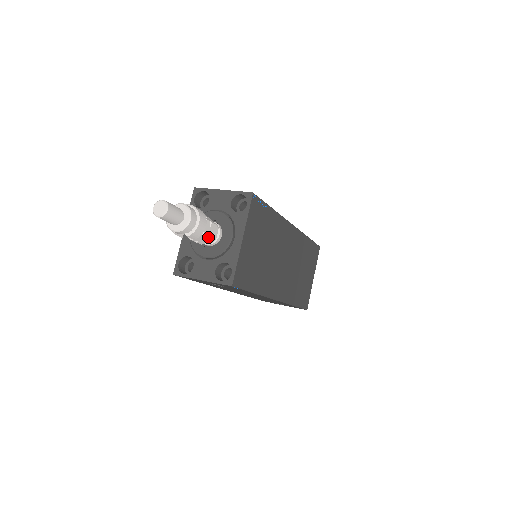
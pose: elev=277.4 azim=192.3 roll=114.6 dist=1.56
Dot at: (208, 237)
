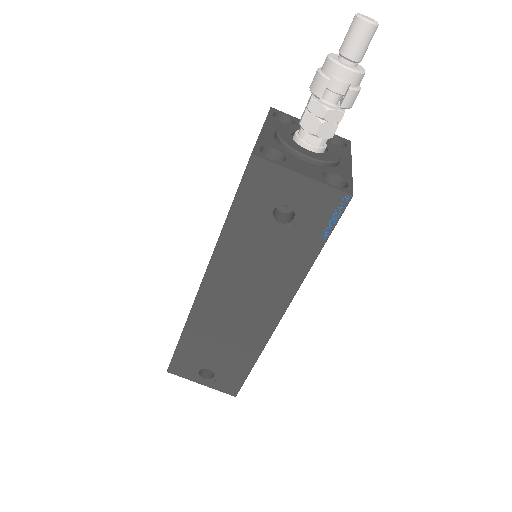
Dot at: (336, 126)
